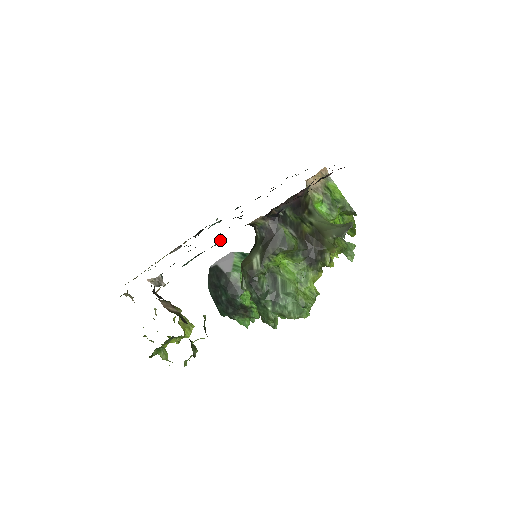
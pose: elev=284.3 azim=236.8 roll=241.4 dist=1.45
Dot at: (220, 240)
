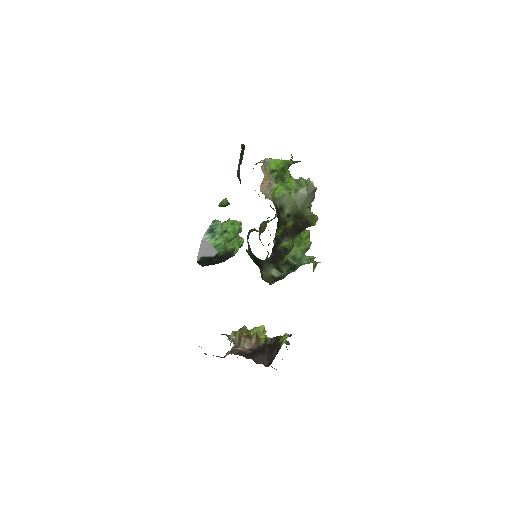
Dot at: occluded
